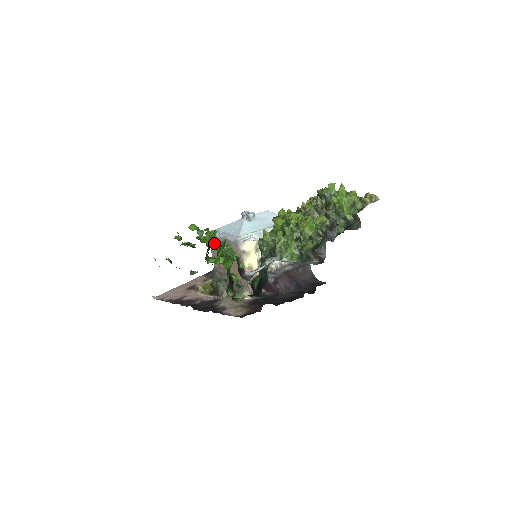
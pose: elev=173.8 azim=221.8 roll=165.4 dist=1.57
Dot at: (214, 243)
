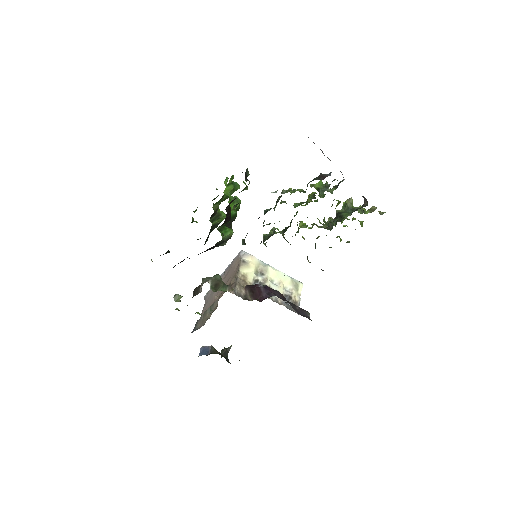
Dot at: occluded
